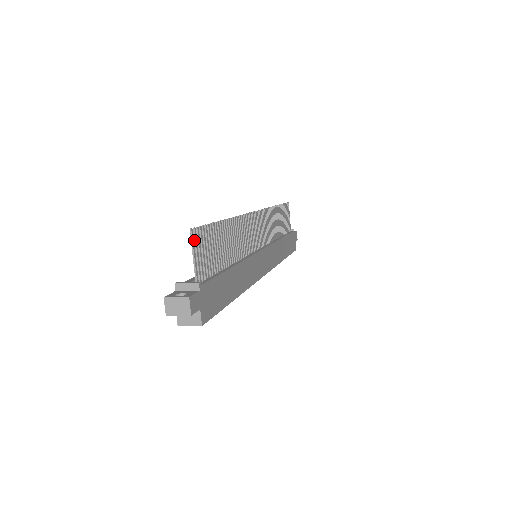
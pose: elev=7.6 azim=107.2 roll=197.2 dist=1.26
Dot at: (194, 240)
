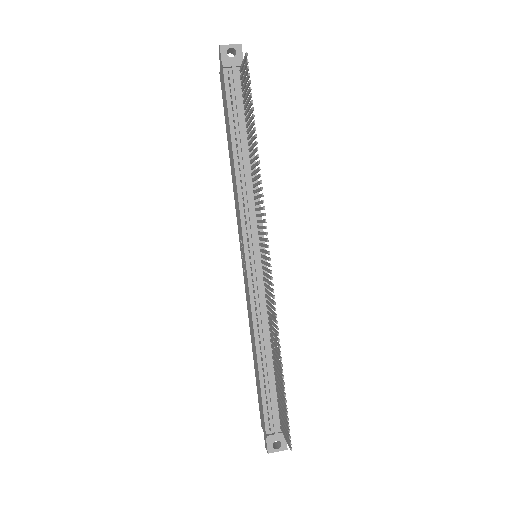
Dot at: (288, 440)
